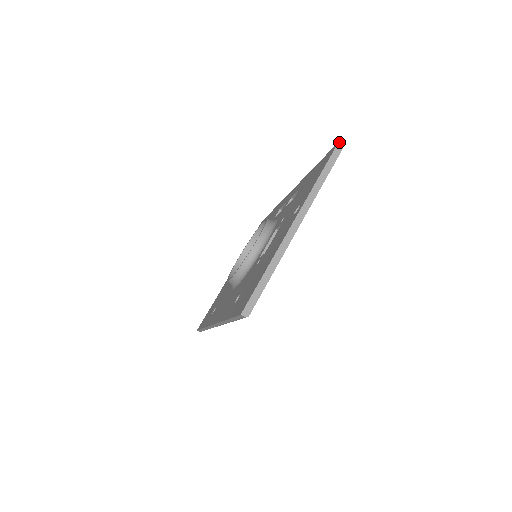
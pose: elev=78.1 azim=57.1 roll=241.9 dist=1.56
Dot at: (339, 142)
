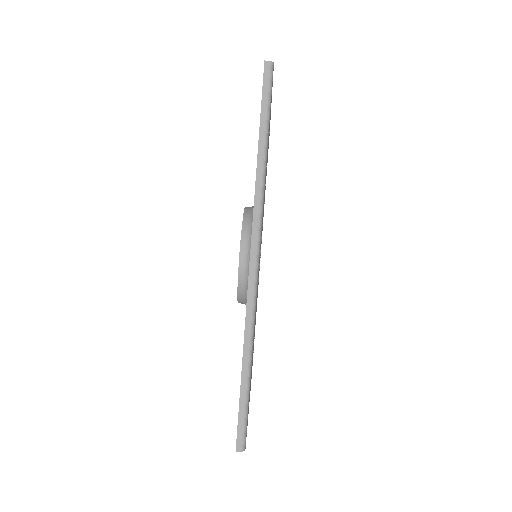
Dot at: occluded
